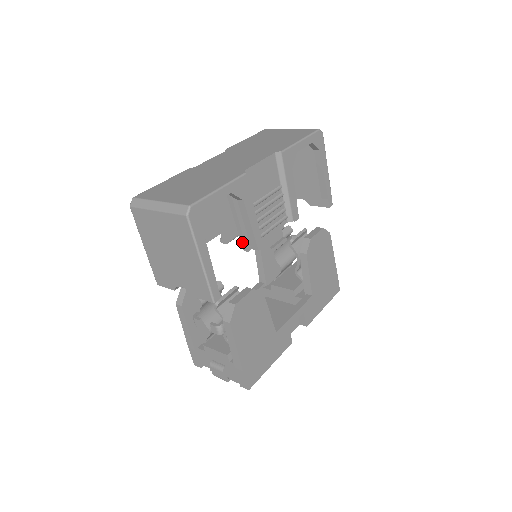
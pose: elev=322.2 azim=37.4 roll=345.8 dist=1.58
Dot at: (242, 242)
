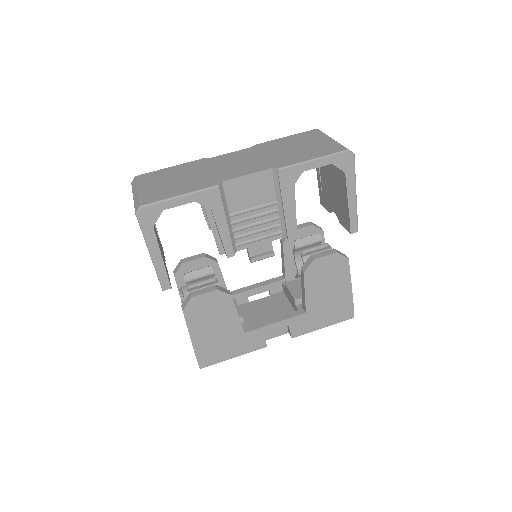
Dot at: occluded
